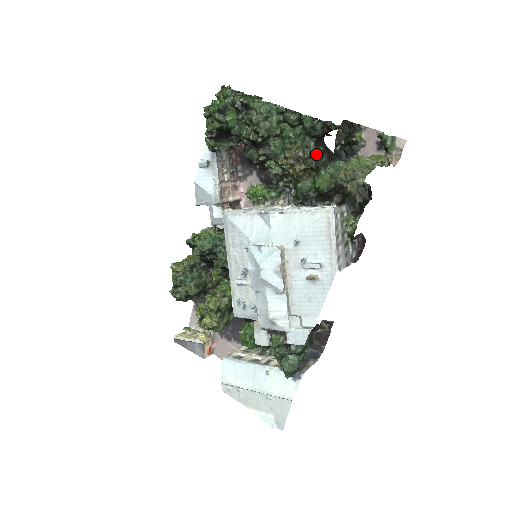
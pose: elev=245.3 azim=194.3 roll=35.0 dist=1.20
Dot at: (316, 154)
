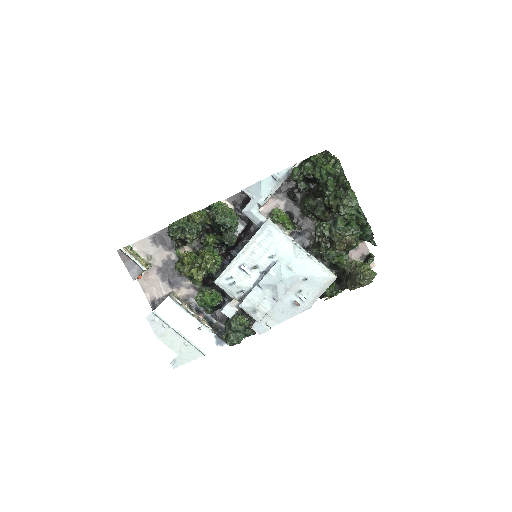
Dot at: (353, 246)
